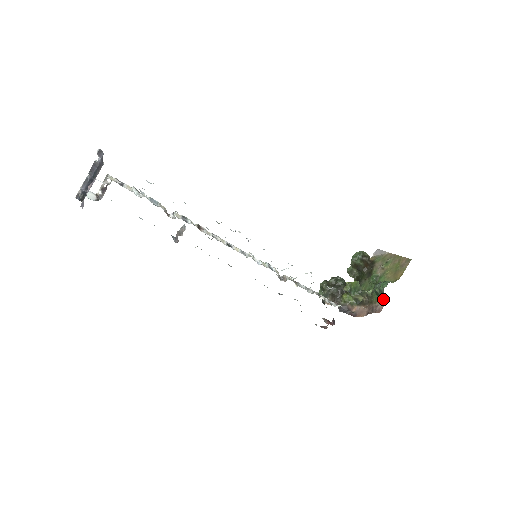
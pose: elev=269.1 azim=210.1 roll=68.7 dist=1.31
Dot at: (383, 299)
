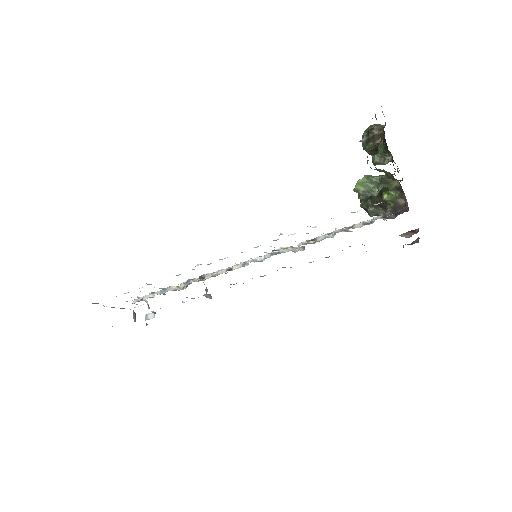
Dot at: occluded
